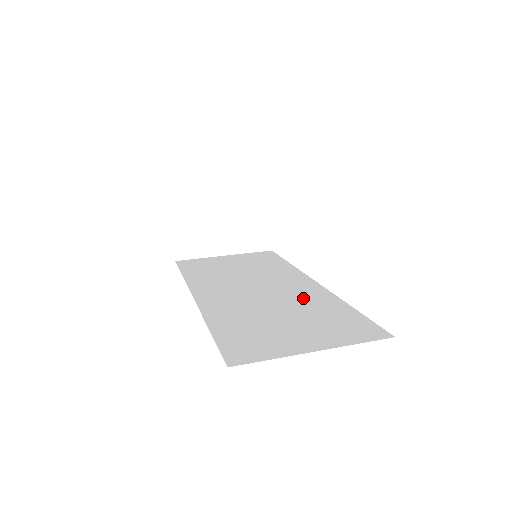
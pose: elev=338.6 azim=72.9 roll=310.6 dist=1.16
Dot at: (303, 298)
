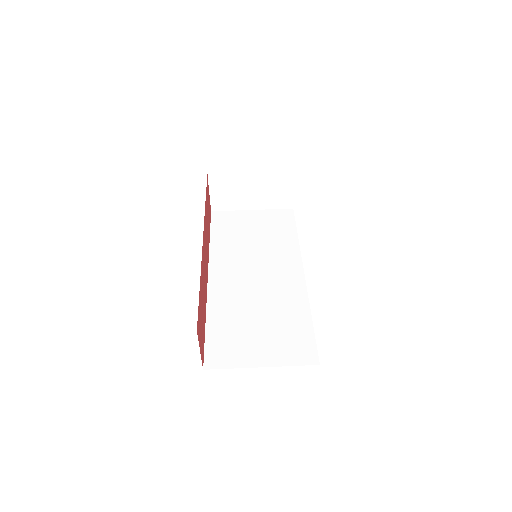
Dot at: (283, 297)
